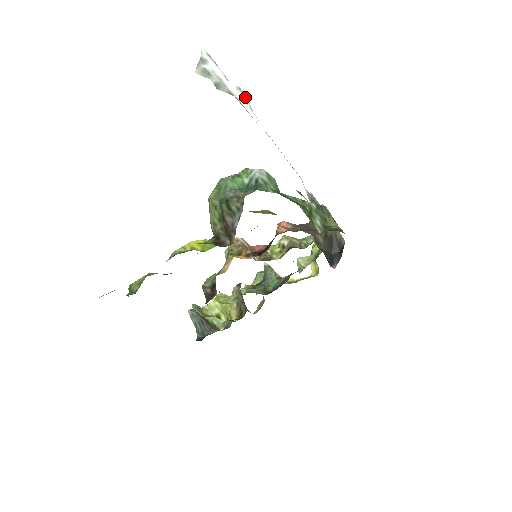
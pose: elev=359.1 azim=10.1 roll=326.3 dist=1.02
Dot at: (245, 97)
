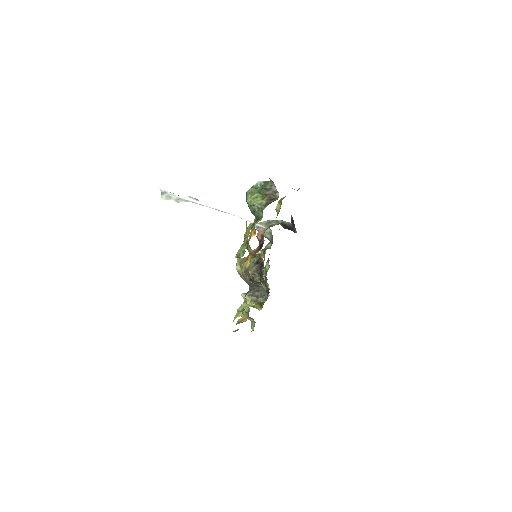
Dot at: (196, 199)
